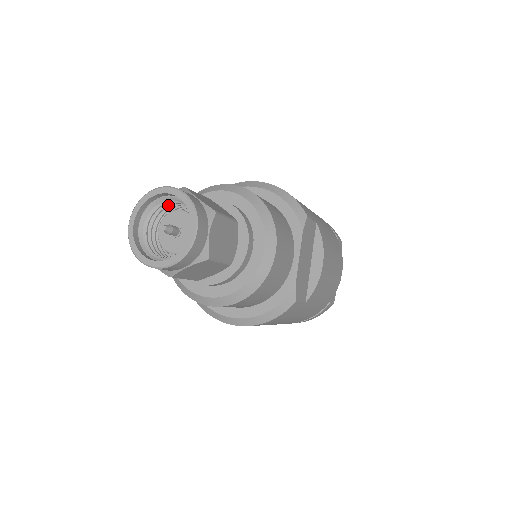
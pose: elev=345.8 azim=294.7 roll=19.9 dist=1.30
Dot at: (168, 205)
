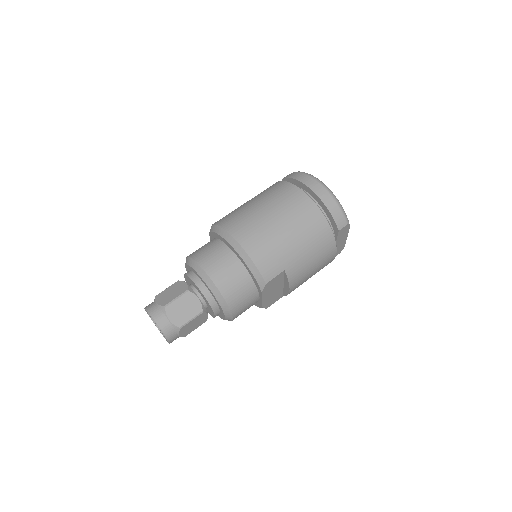
Dot at: occluded
